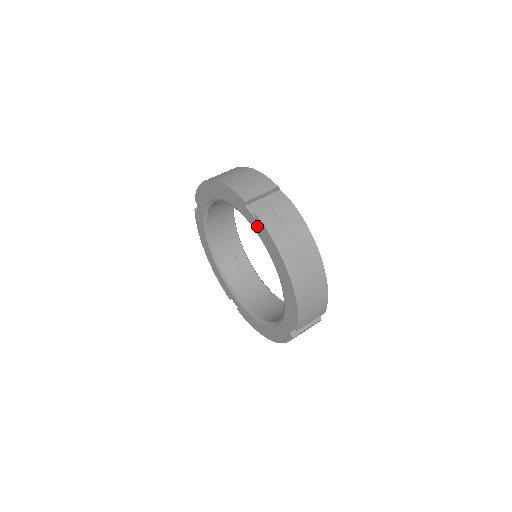
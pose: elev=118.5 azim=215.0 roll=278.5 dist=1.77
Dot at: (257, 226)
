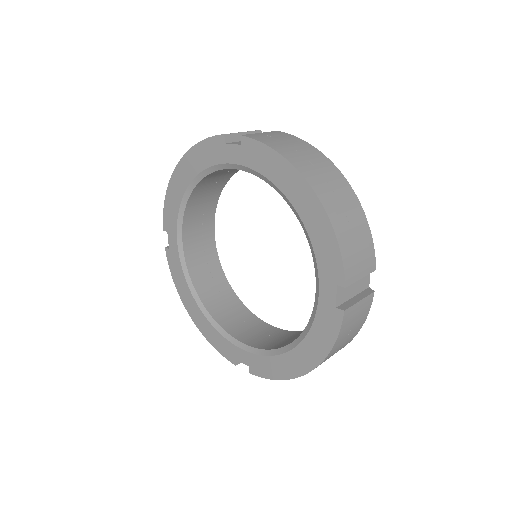
Dot at: (246, 154)
